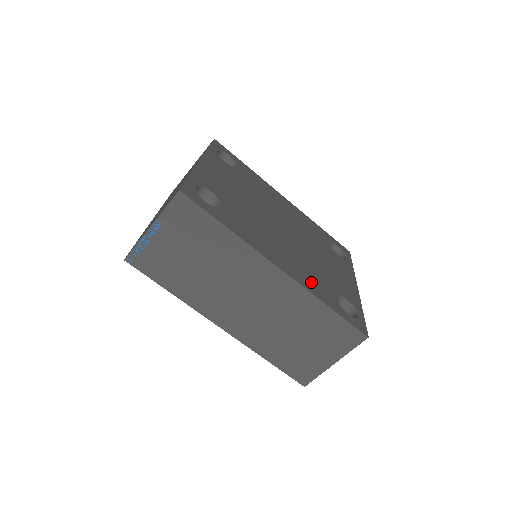
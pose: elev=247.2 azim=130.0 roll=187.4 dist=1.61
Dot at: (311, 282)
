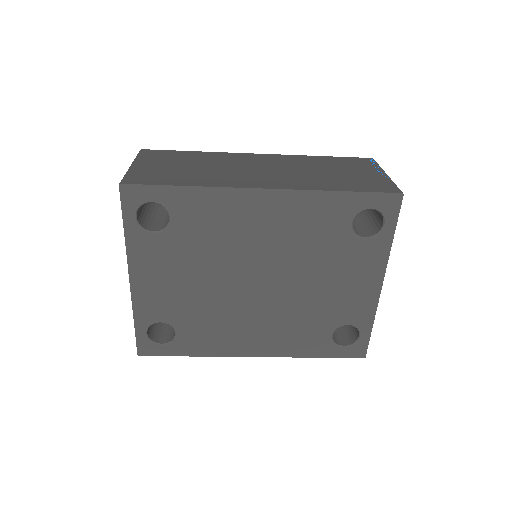
Dot at: (293, 342)
